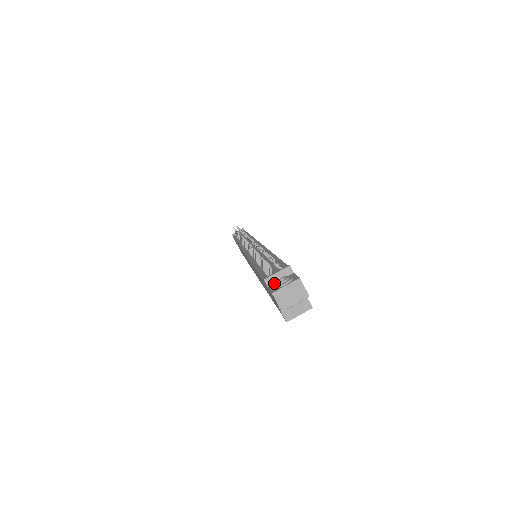
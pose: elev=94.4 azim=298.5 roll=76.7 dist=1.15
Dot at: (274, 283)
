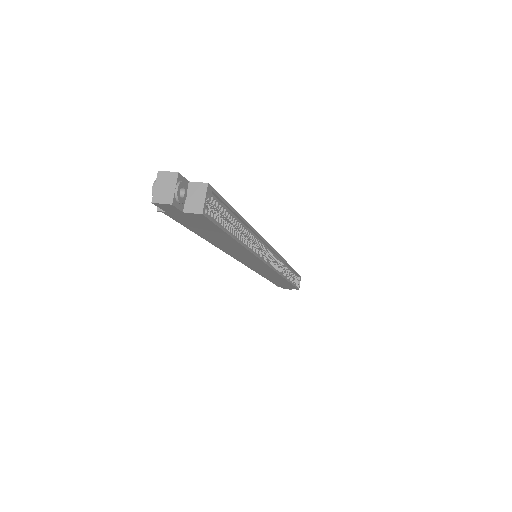
Dot at: occluded
